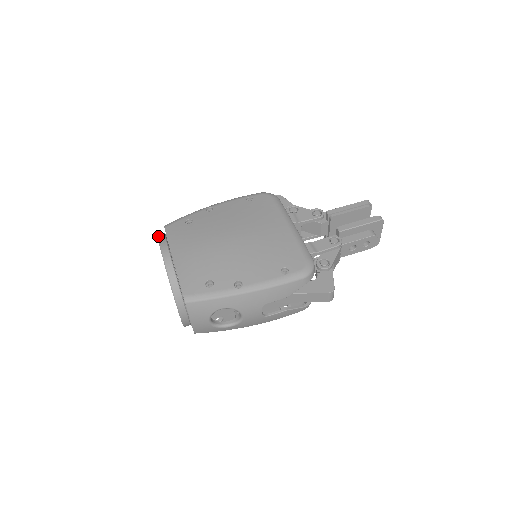
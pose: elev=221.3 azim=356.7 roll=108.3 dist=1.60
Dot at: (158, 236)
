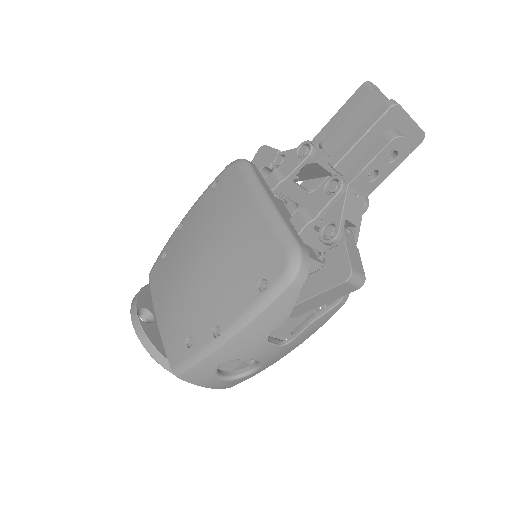
Dot at: (133, 299)
